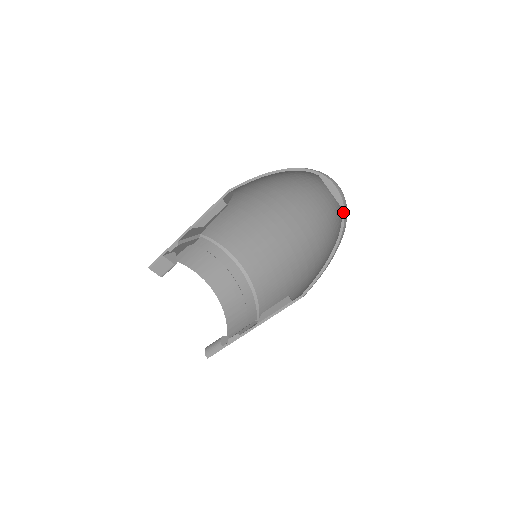
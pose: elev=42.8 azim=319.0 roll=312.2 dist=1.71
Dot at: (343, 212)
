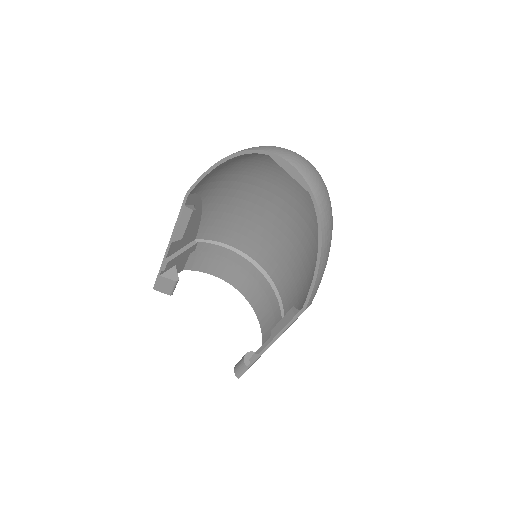
Dot at: (313, 199)
